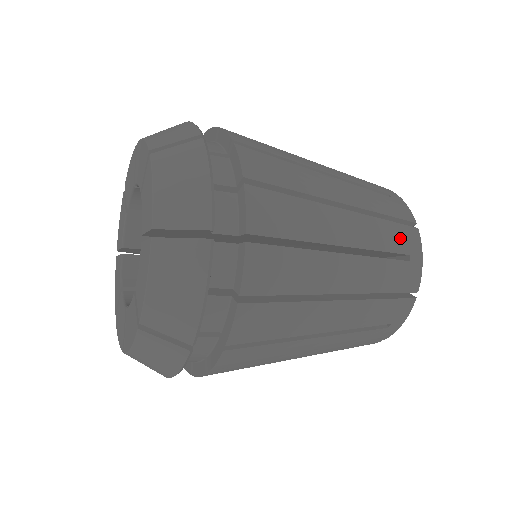
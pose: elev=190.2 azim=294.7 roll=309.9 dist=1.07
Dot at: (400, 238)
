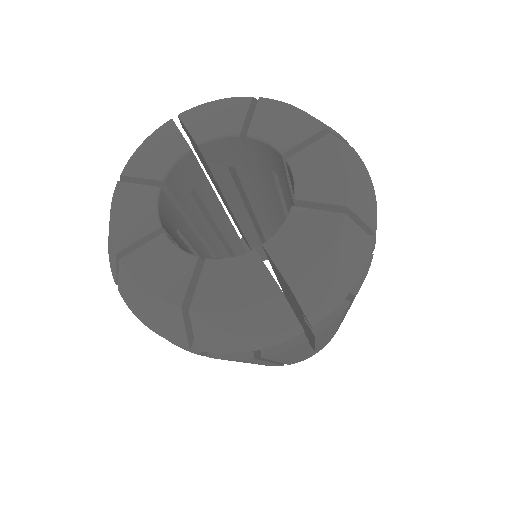
Dot at: occluded
